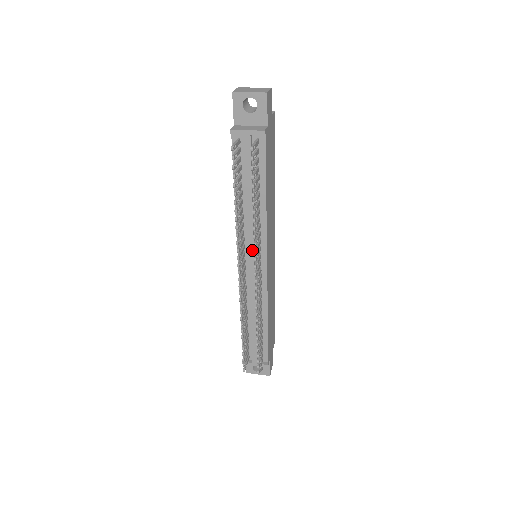
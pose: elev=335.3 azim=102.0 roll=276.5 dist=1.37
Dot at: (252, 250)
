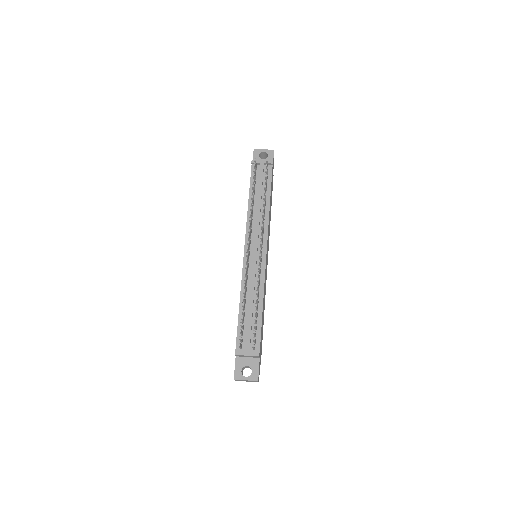
Dot at: (257, 237)
